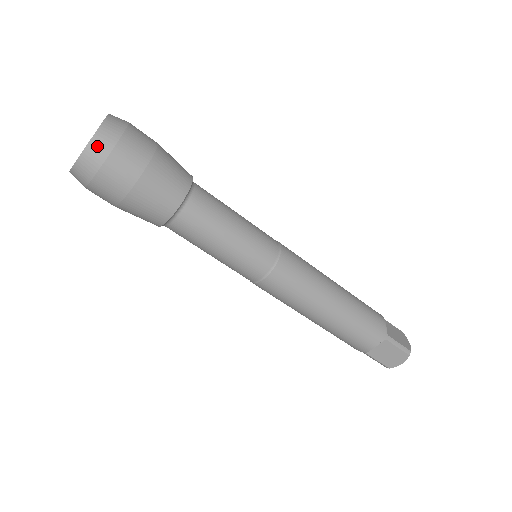
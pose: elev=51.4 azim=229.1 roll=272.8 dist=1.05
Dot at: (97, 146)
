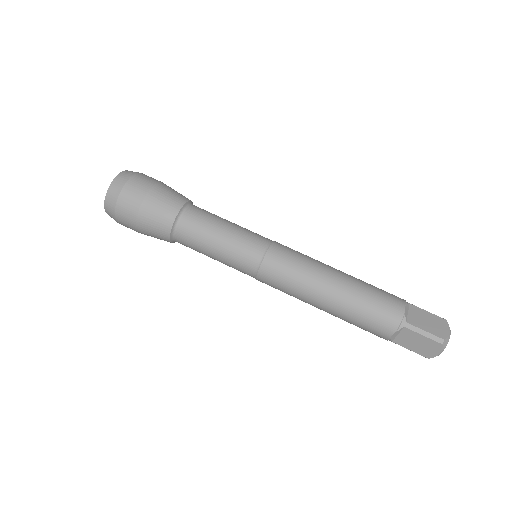
Dot at: (131, 171)
